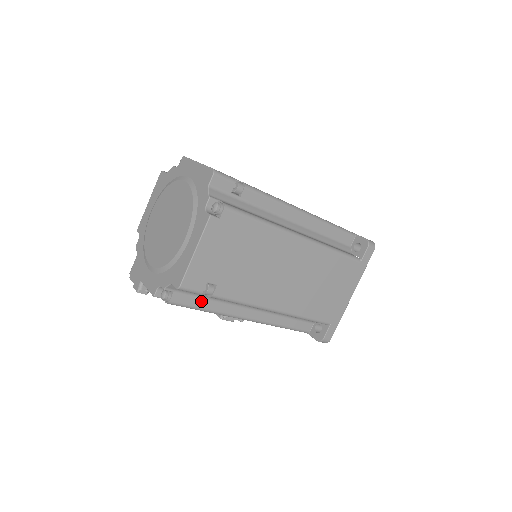
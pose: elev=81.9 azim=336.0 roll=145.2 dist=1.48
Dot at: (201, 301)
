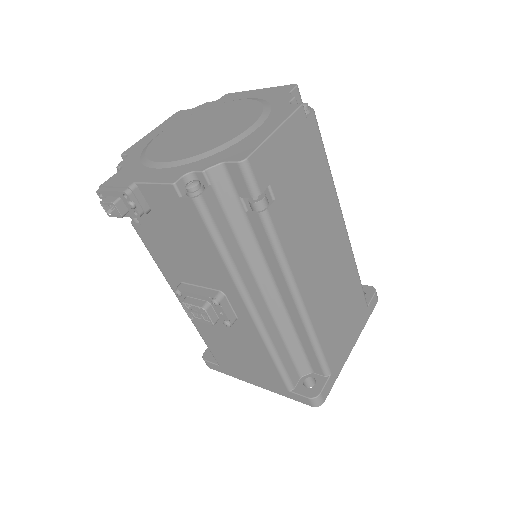
Dot at: (228, 231)
